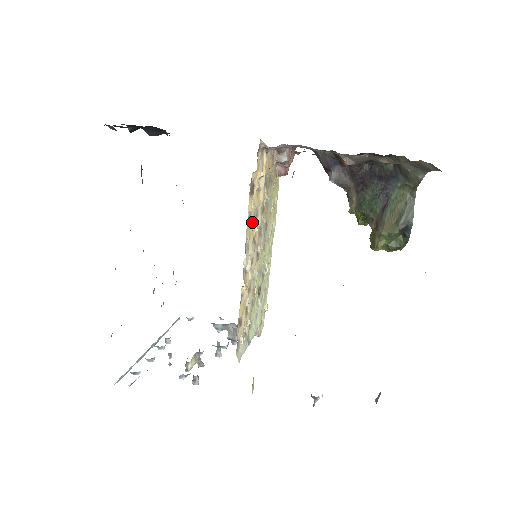
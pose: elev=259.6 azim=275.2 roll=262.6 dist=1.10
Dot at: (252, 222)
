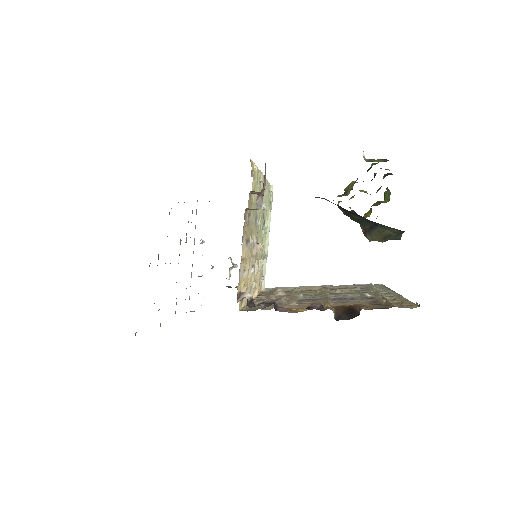
Dot at: (248, 284)
